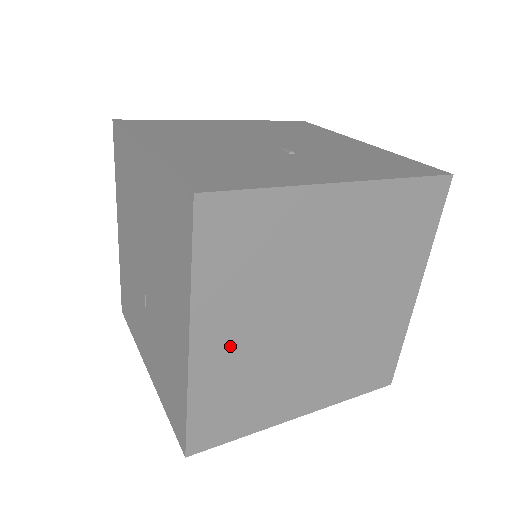
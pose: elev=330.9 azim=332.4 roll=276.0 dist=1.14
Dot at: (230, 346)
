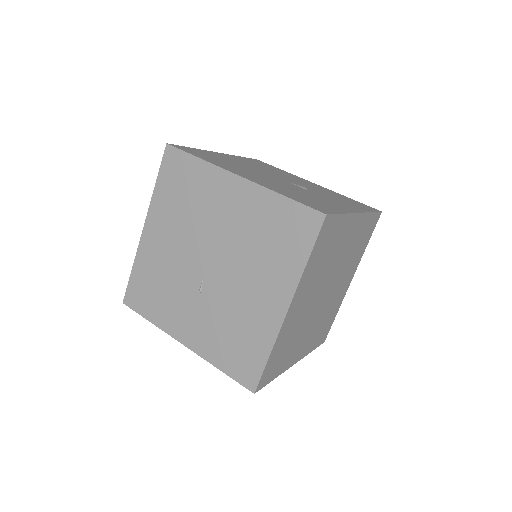
Dot at: (297, 311)
